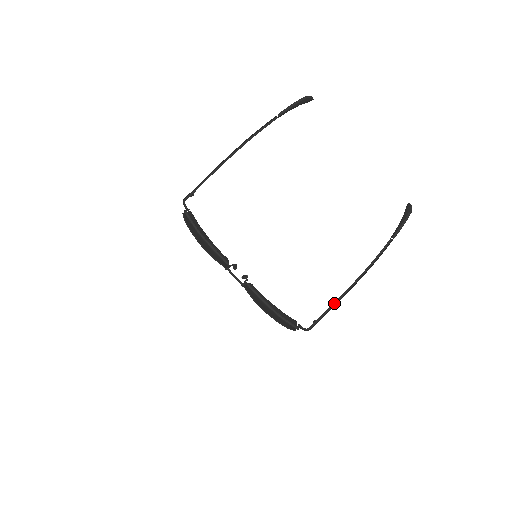
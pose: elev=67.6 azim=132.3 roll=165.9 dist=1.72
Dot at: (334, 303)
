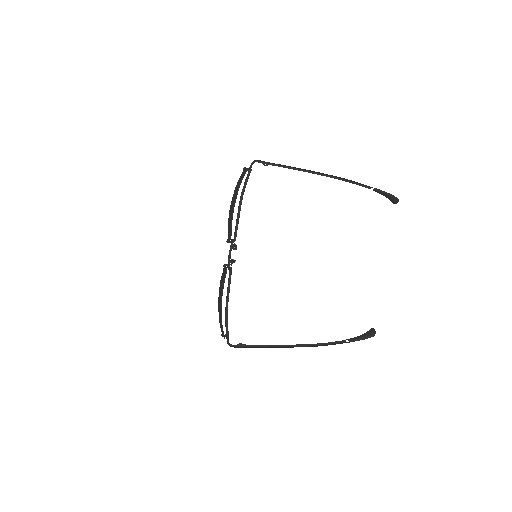
Dot at: (268, 345)
